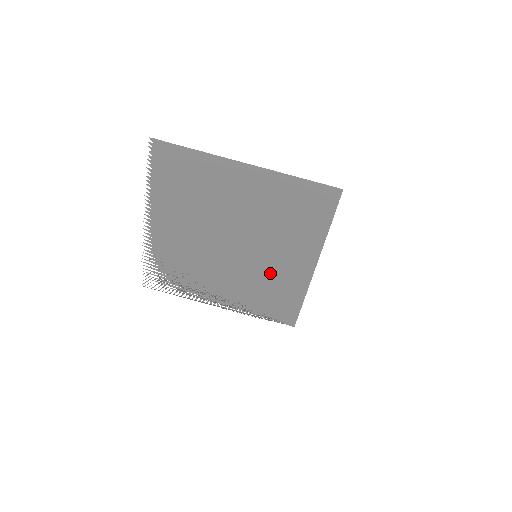
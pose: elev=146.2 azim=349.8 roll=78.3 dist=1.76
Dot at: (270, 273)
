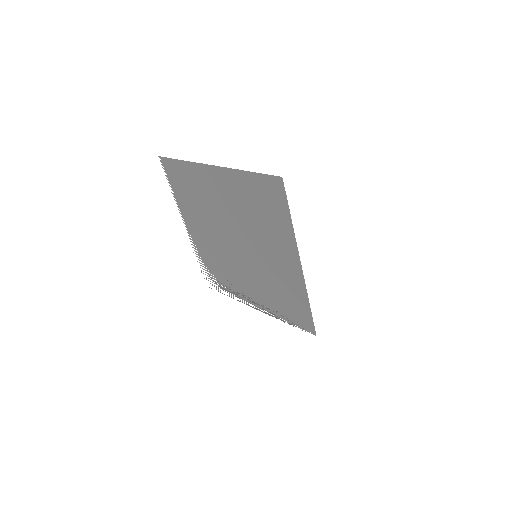
Dot at: (273, 274)
